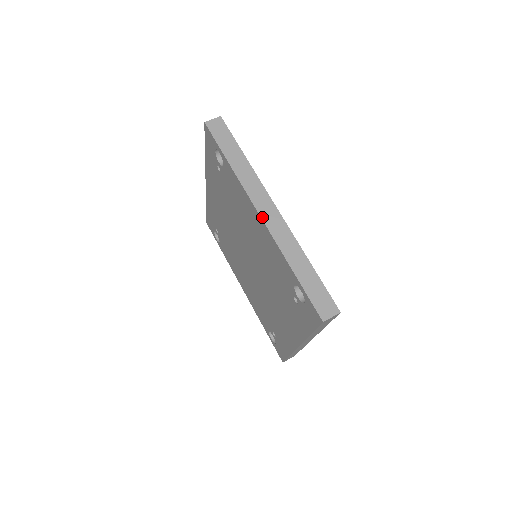
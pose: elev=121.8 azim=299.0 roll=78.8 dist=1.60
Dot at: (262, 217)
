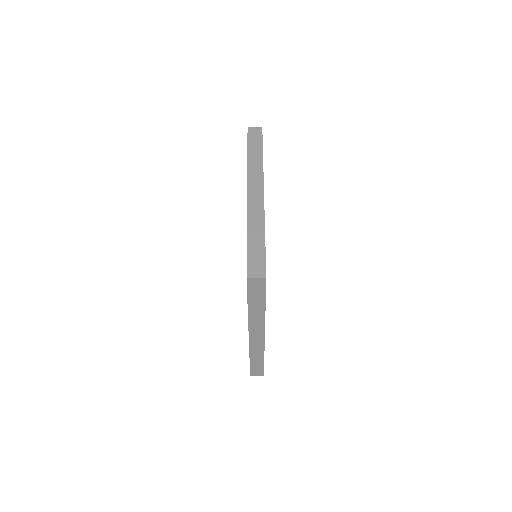
Dot at: (248, 194)
